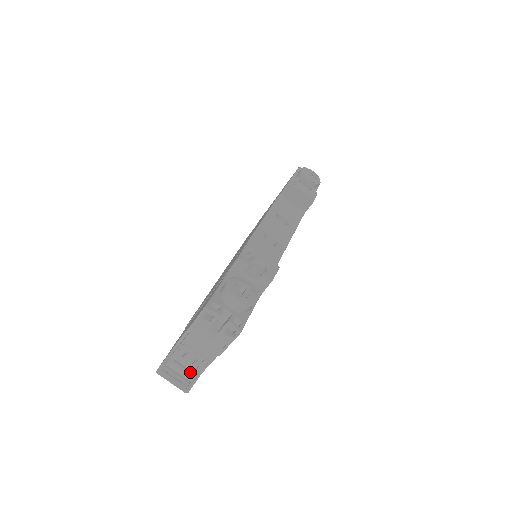
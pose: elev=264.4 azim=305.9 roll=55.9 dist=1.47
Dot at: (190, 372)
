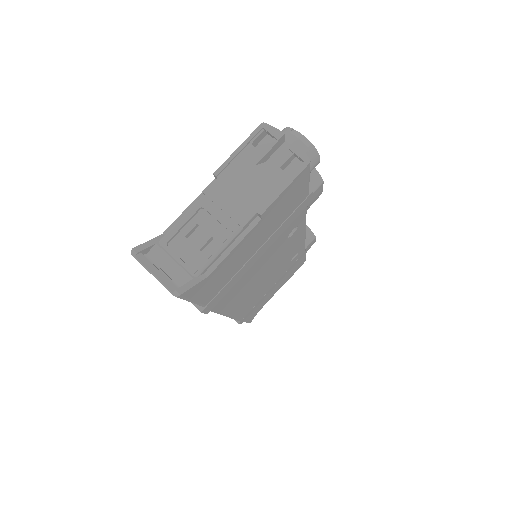
Dot at: (189, 267)
